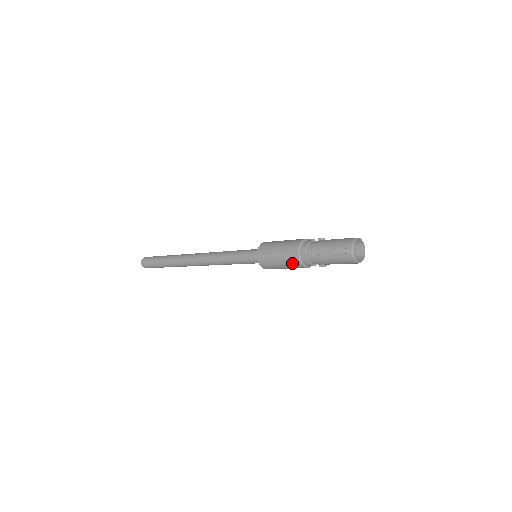
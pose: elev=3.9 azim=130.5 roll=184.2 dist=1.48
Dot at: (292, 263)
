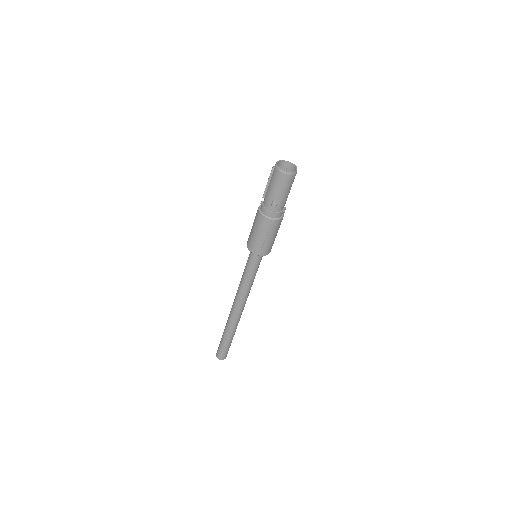
Dot at: (257, 220)
